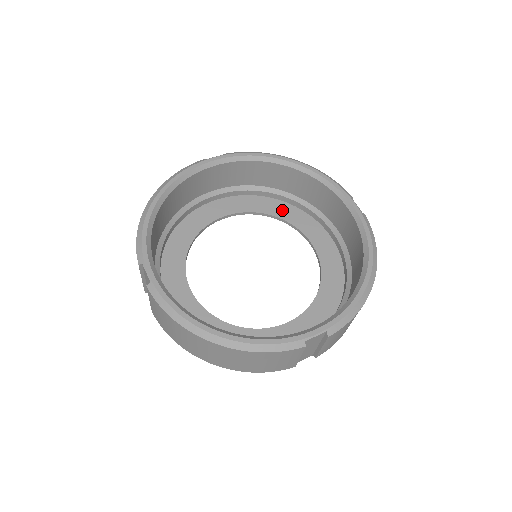
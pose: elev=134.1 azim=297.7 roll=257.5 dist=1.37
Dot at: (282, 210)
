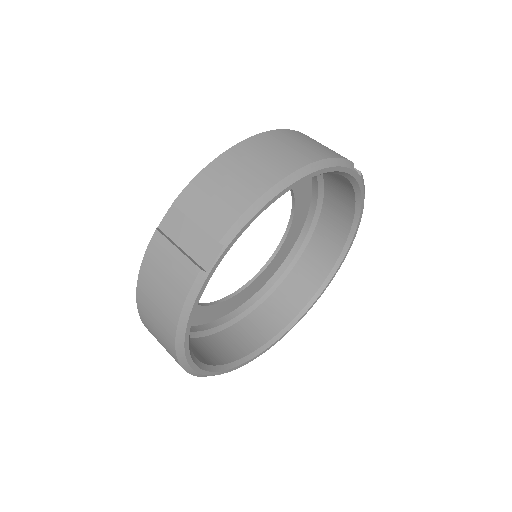
Dot at: occluded
